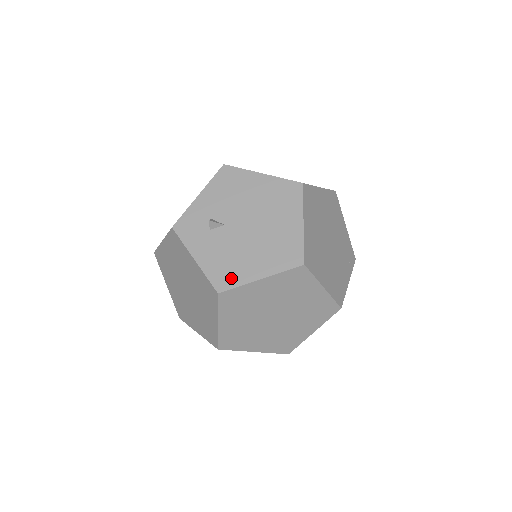
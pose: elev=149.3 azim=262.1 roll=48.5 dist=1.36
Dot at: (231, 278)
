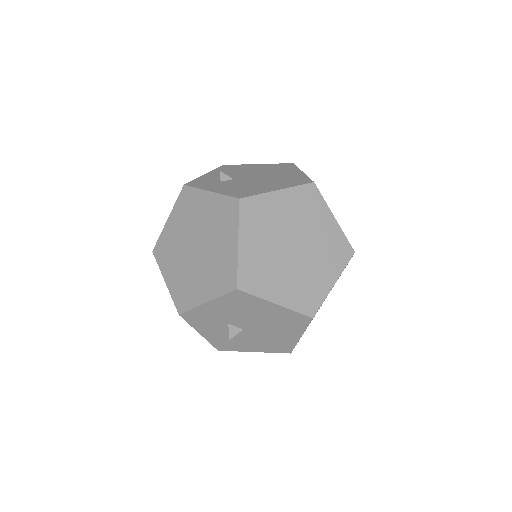
Dot at: (249, 192)
